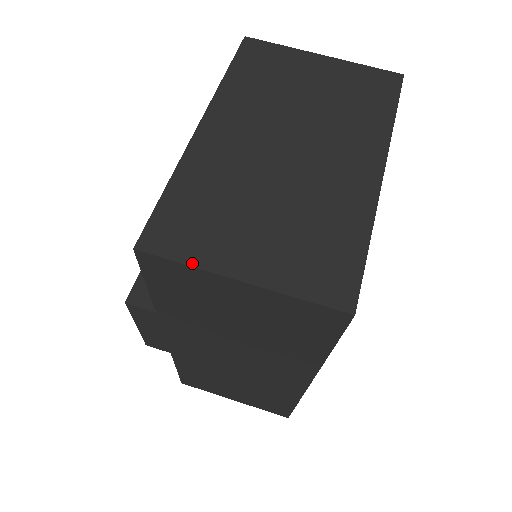
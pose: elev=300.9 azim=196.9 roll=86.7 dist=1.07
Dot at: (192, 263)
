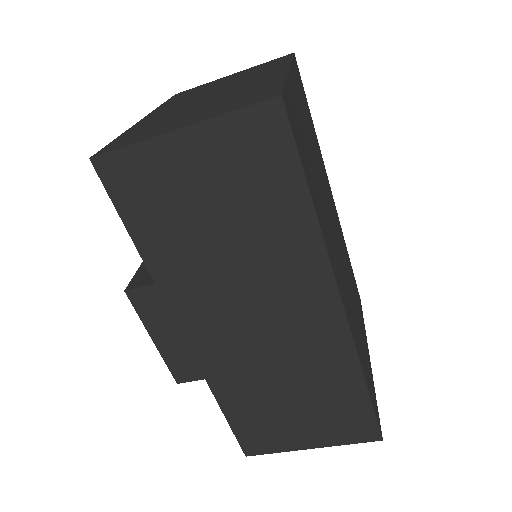
Dot at: (137, 142)
